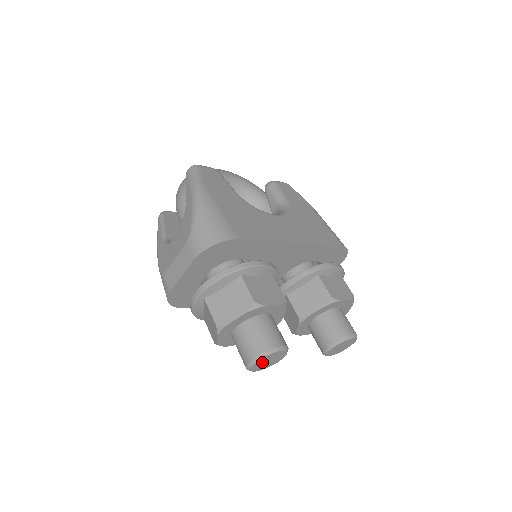
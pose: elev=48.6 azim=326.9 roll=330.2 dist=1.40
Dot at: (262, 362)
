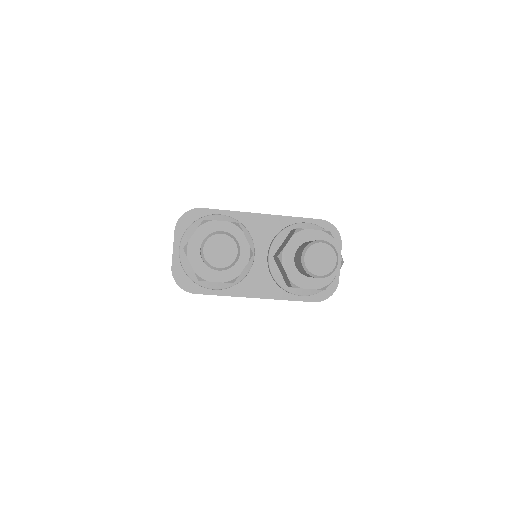
Dot at: (213, 250)
